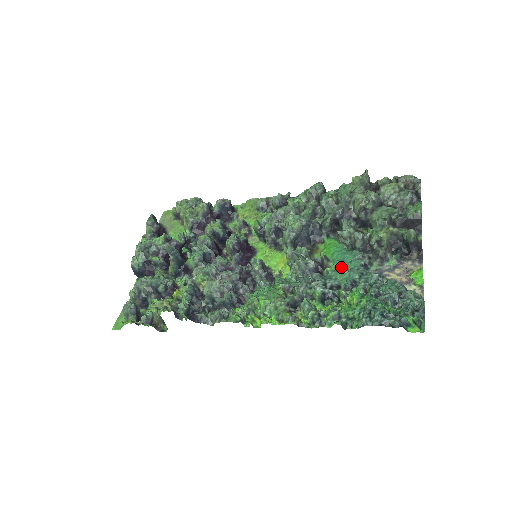
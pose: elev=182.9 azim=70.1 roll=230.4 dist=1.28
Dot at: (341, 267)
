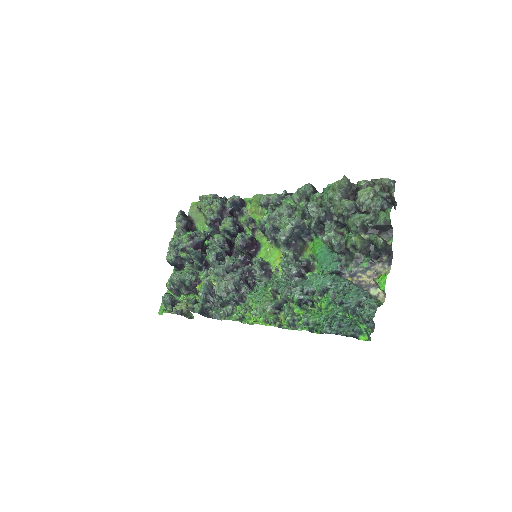
Dot at: (322, 269)
